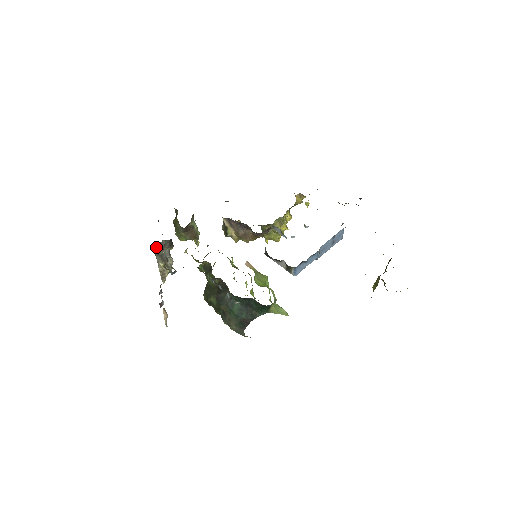
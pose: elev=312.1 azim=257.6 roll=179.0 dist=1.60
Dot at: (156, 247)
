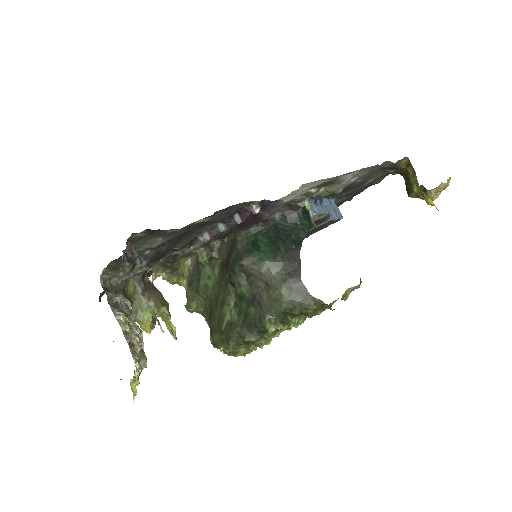
Dot at: occluded
